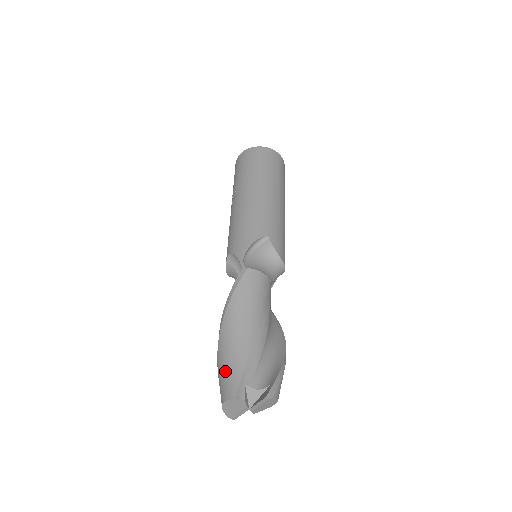
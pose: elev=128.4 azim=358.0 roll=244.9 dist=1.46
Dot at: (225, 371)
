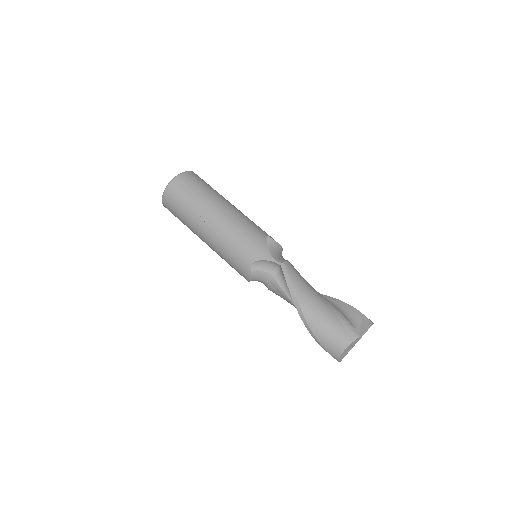
Dot at: (330, 333)
